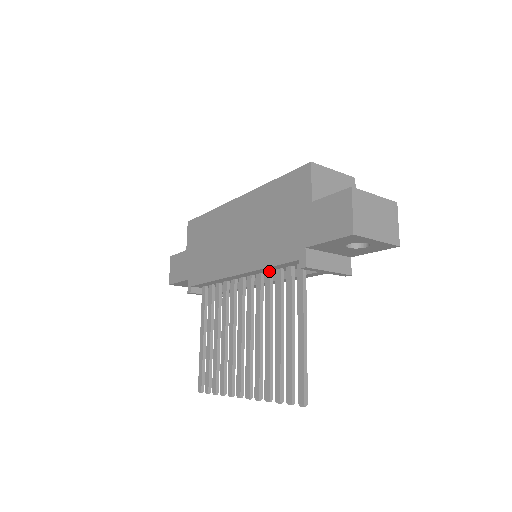
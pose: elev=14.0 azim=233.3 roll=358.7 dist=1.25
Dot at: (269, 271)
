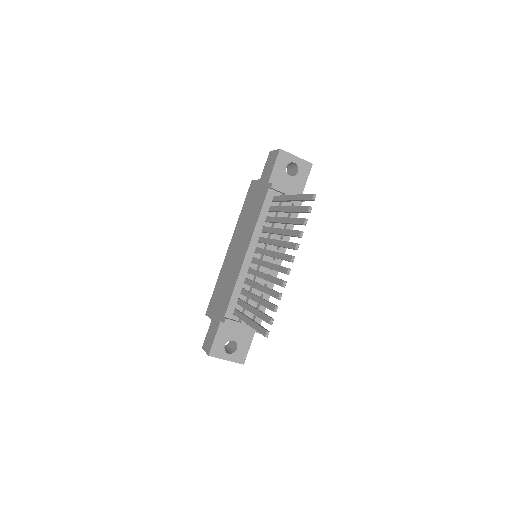
Dot at: (263, 227)
